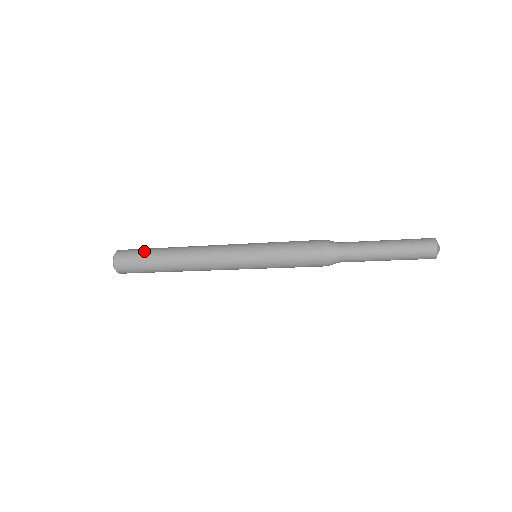
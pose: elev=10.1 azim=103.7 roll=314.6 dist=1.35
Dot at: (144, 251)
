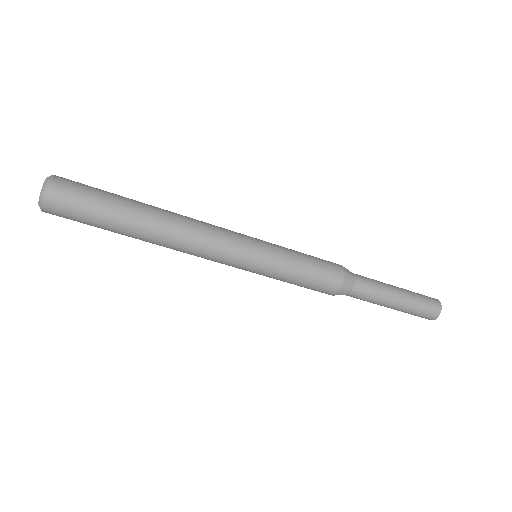
Dot at: occluded
